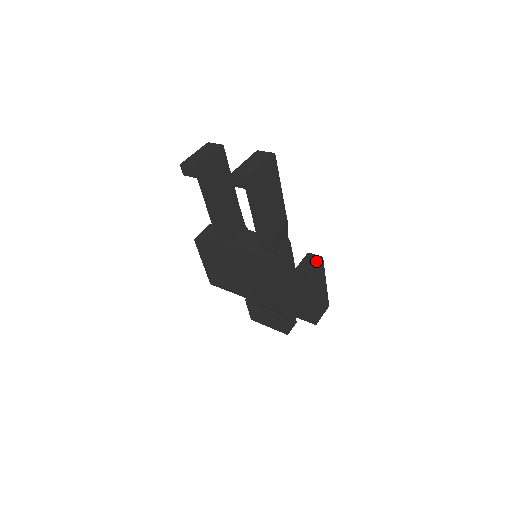
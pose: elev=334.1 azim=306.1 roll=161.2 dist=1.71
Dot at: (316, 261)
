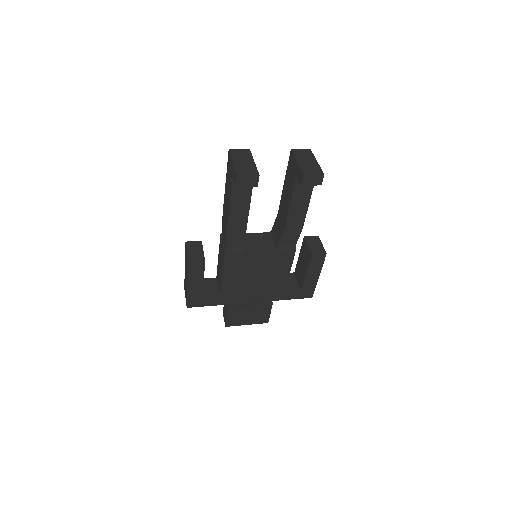
Dot at: (318, 240)
